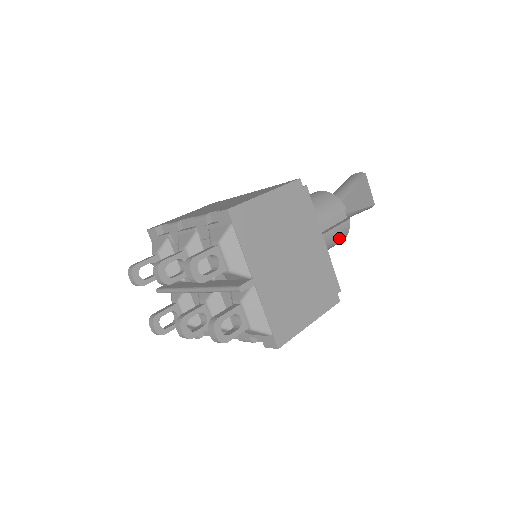
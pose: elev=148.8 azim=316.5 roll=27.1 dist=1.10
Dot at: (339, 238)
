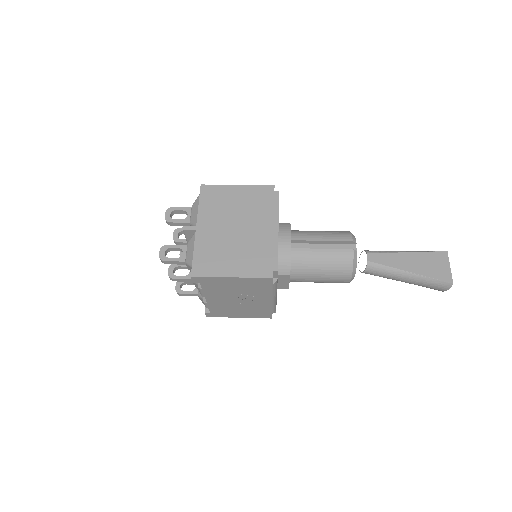
Dot at: (338, 264)
